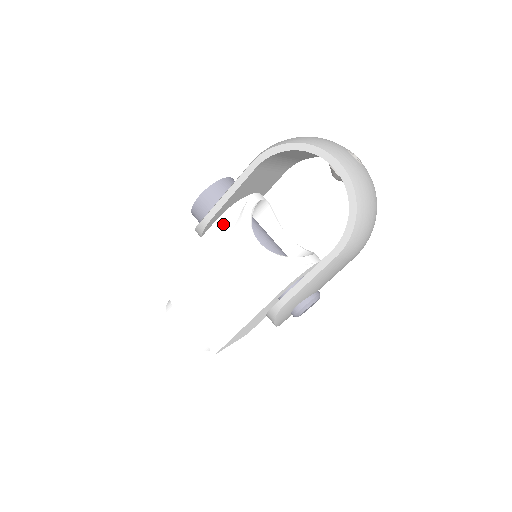
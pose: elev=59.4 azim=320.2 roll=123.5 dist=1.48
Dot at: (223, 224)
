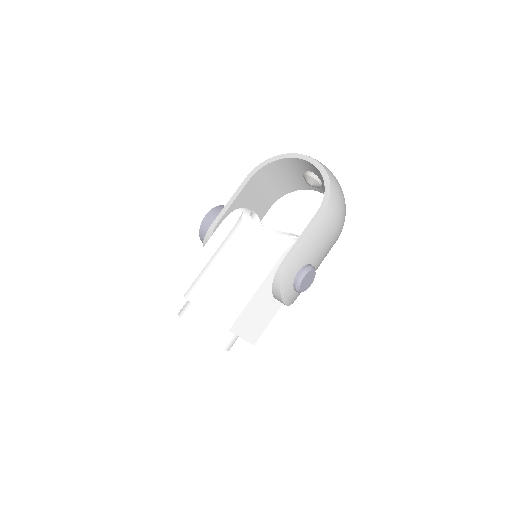
Dot at: (228, 222)
